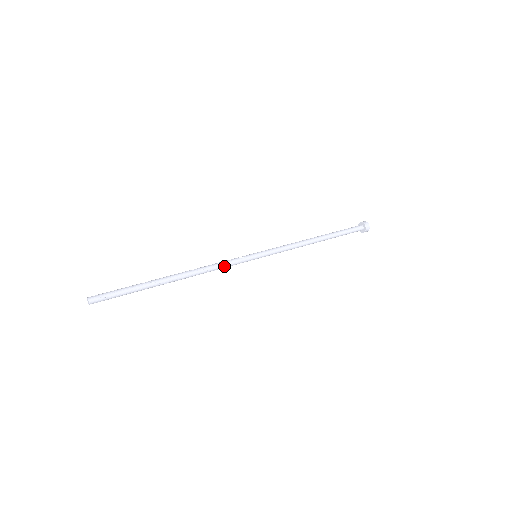
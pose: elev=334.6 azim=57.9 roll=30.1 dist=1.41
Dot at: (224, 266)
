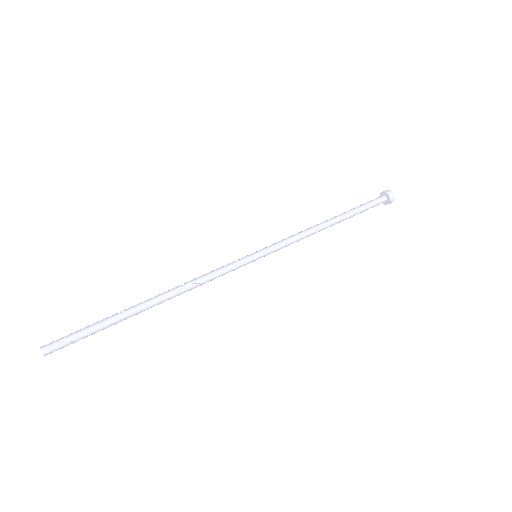
Dot at: (216, 274)
